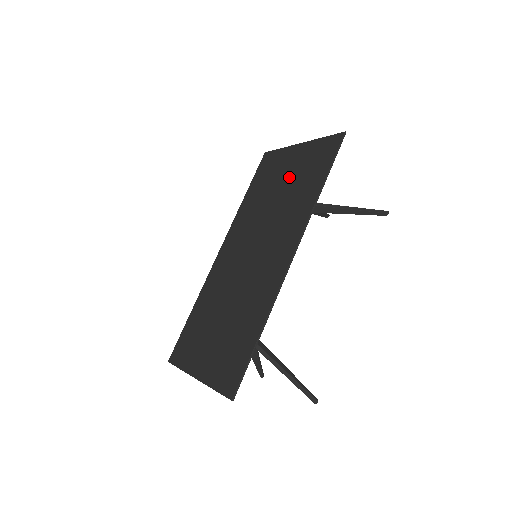
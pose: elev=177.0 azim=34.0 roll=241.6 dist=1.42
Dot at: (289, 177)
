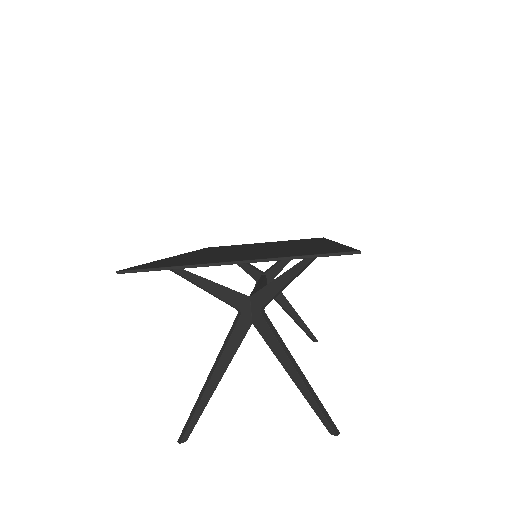
Dot at: (269, 243)
